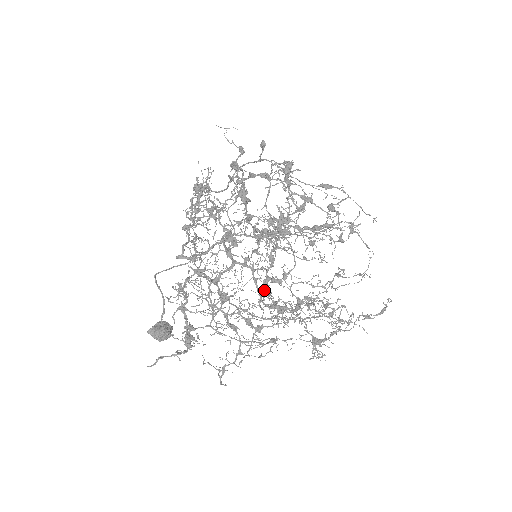
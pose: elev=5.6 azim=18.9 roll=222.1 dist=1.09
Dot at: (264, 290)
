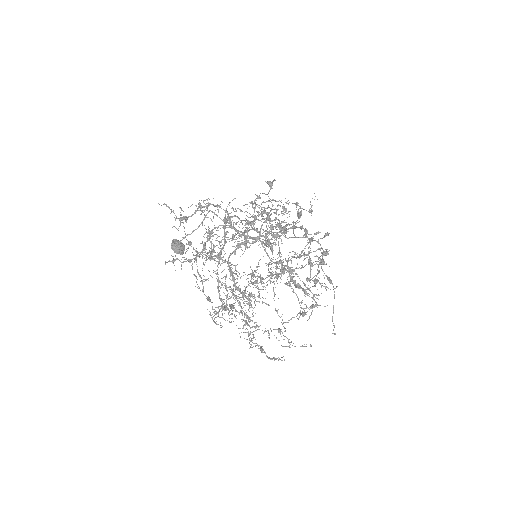
Dot at: (236, 245)
